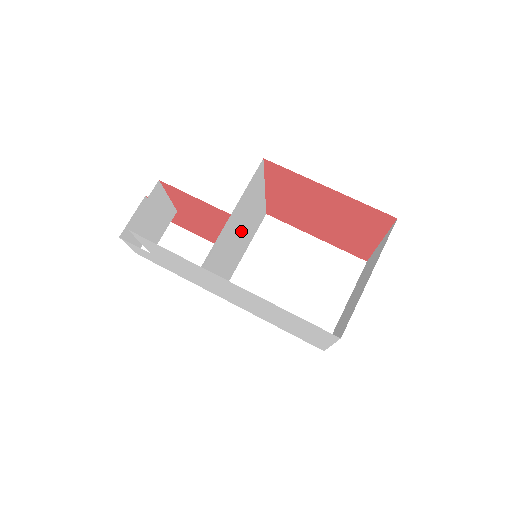
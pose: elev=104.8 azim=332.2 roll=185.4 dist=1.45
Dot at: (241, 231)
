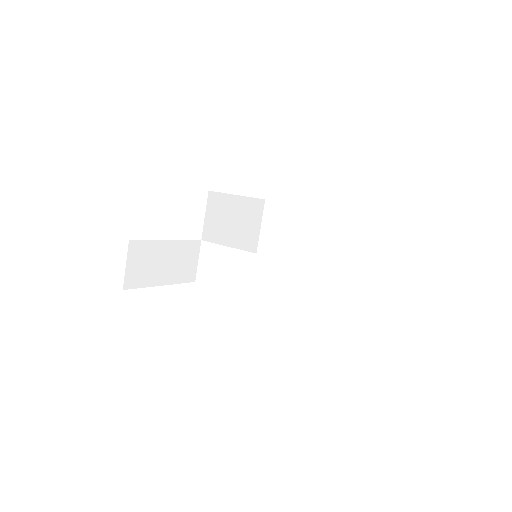
Dot at: occluded
